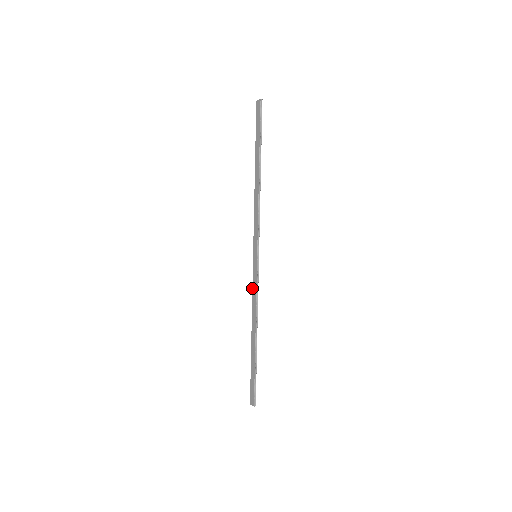
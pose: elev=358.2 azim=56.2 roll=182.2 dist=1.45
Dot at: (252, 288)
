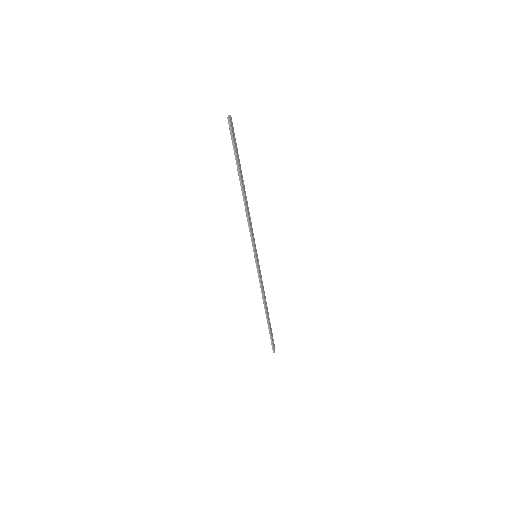
Dot at: occluded
